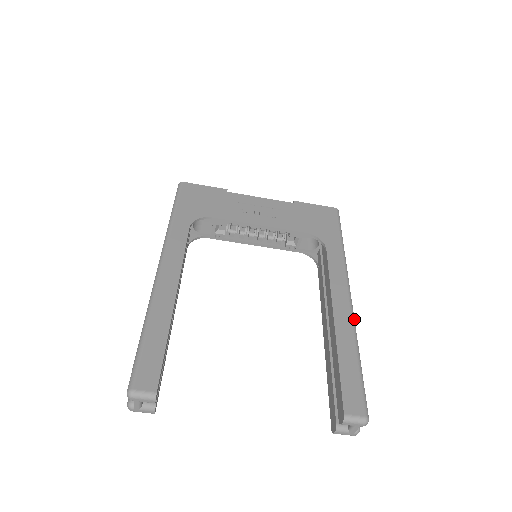
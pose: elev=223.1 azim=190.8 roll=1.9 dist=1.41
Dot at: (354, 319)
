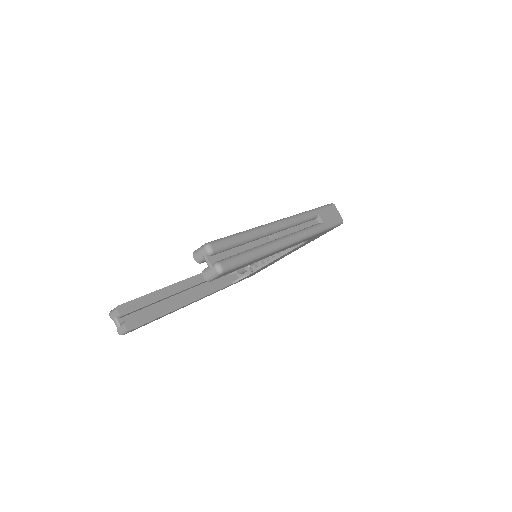
Dot at: (268, 225)
